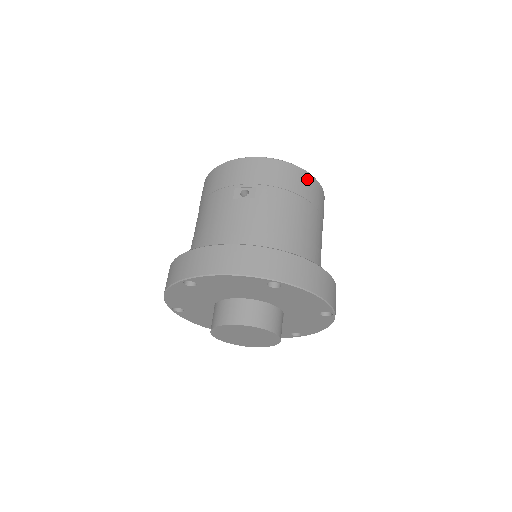
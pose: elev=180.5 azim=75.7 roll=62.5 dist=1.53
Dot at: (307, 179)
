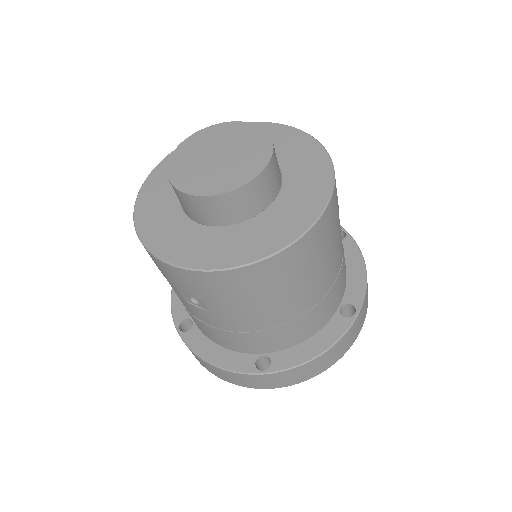
Dot at: (273, 266)
